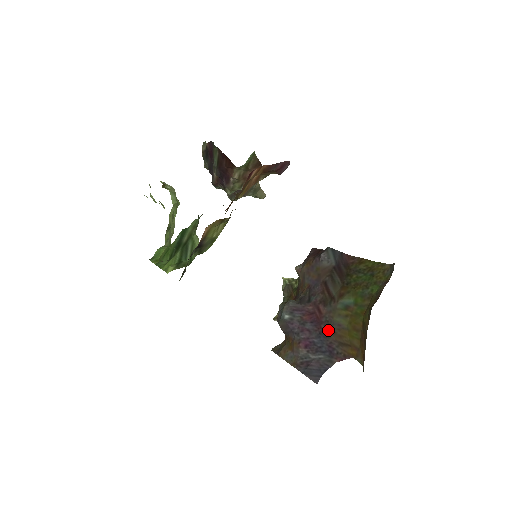
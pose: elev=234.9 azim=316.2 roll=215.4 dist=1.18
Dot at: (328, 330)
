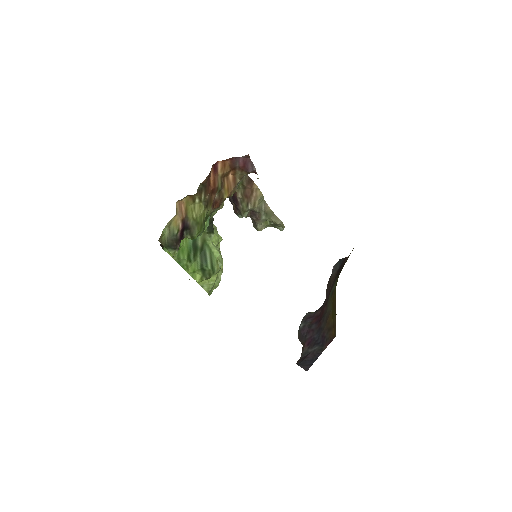
Dot at: (323, 322)
